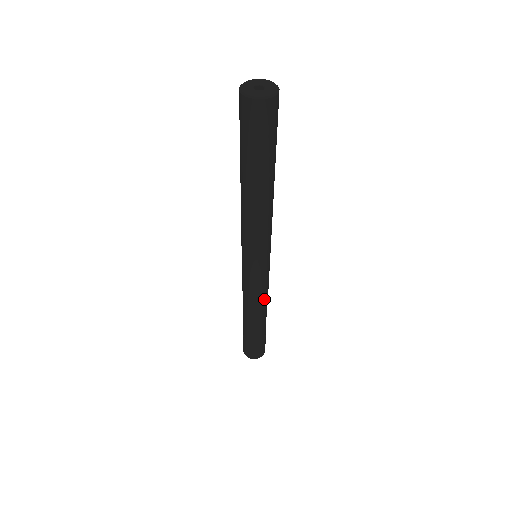
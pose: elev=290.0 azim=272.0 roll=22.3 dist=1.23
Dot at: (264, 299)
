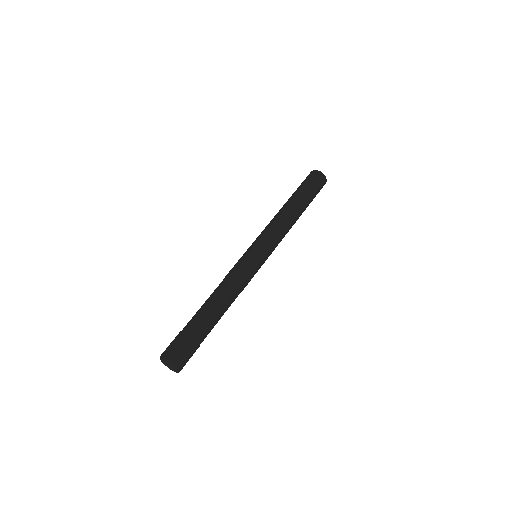
Dot at: (236, 287)
